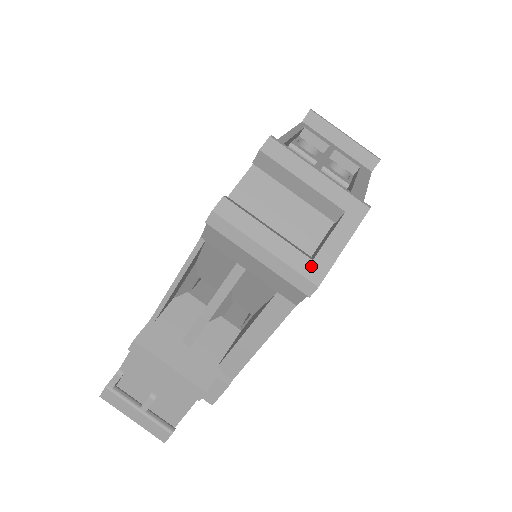
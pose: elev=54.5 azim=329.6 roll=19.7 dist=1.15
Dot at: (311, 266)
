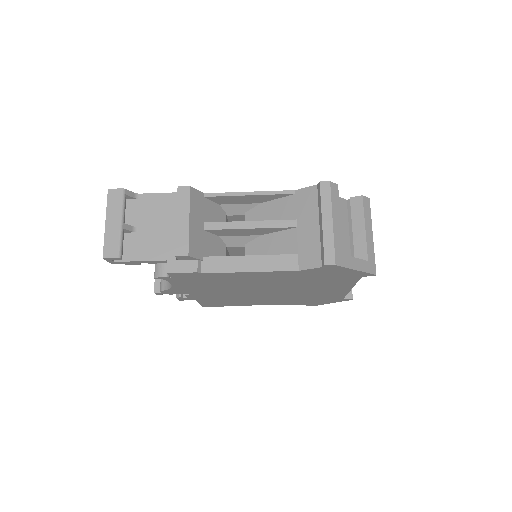
Dot at: (341, 255)
